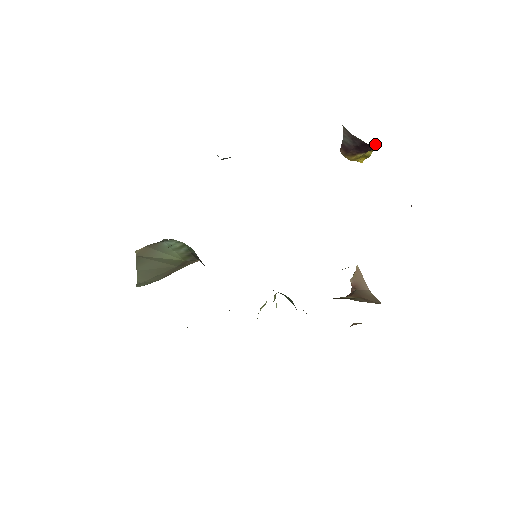
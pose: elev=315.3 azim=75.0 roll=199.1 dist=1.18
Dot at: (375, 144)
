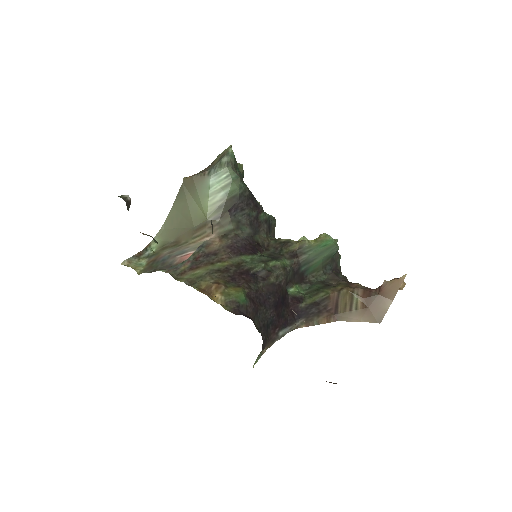
Dot at: occluded
